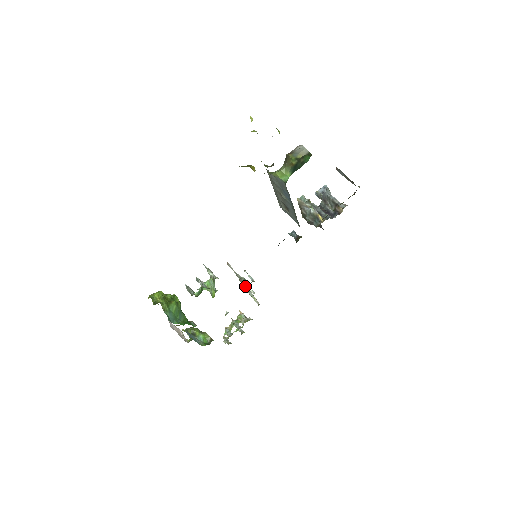
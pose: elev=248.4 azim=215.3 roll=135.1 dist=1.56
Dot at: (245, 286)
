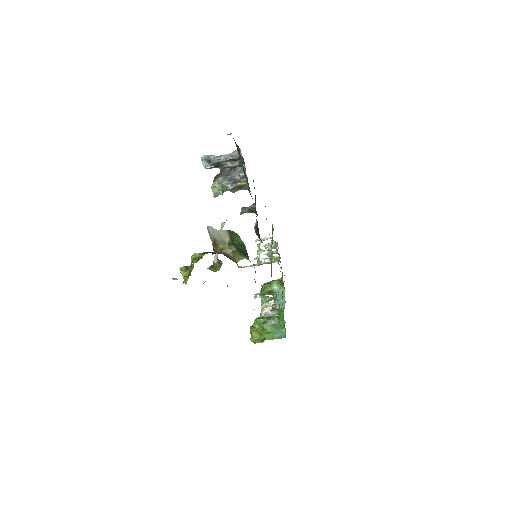
Dot at: occluded
